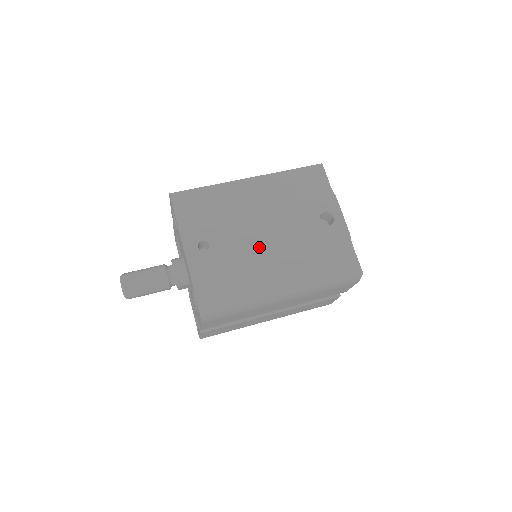
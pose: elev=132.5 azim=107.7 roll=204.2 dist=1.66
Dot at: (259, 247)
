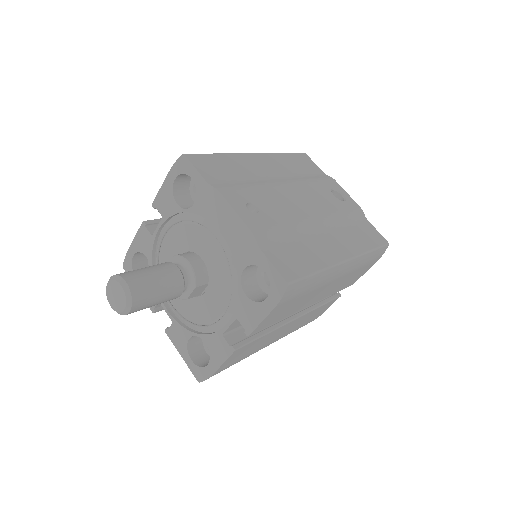
Dot at: (303, 214)
